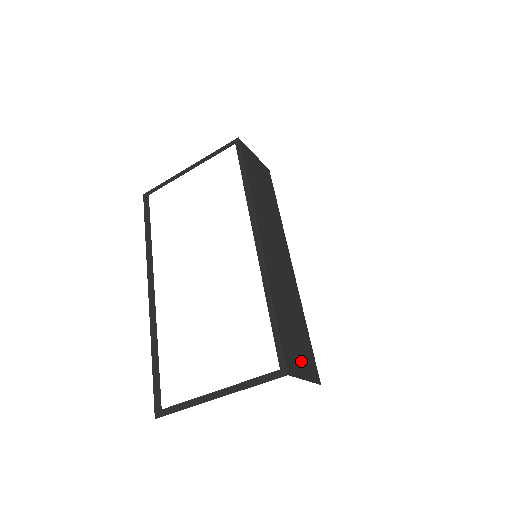
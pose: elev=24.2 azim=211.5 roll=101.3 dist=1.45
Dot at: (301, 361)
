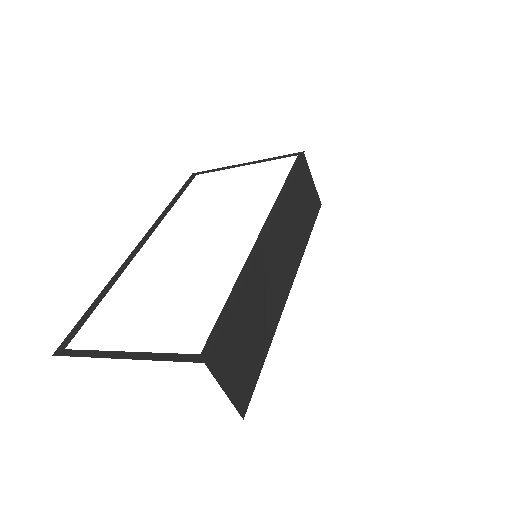
Dot at: (234, 371)
